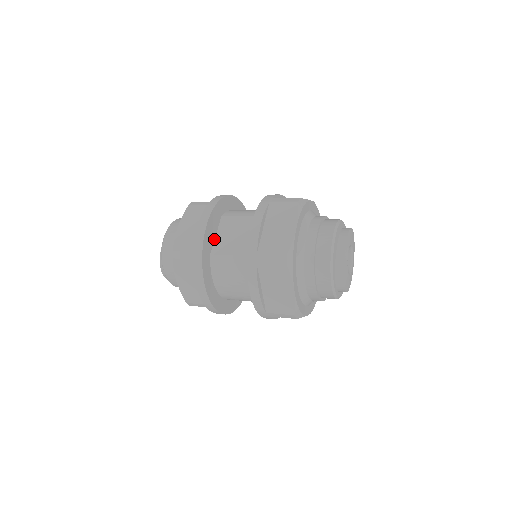
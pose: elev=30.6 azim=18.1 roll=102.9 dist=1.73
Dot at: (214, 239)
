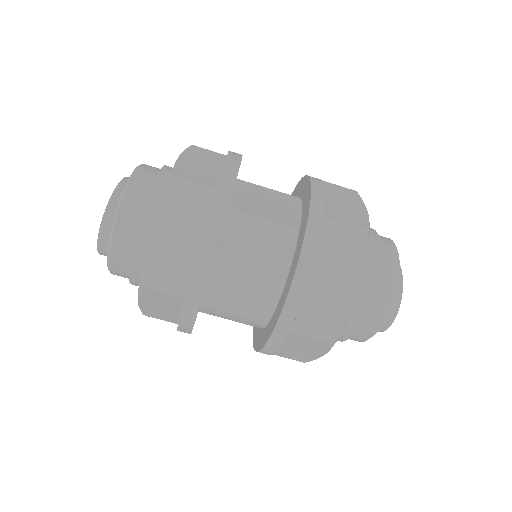
Dot at: occluded
